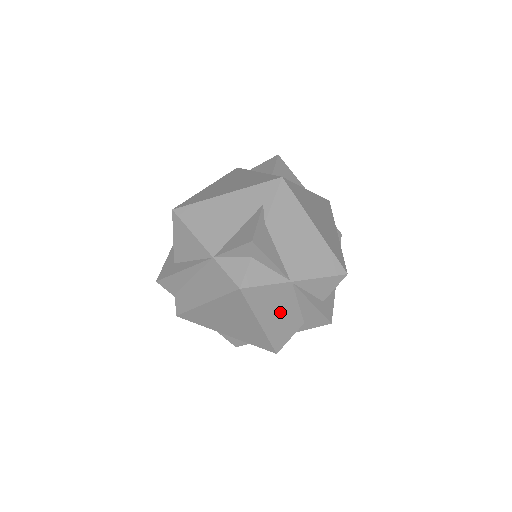
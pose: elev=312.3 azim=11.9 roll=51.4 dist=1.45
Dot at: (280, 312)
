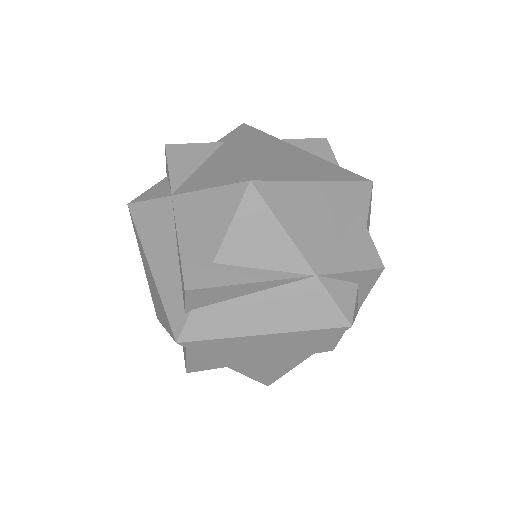
Dot at: occluded
